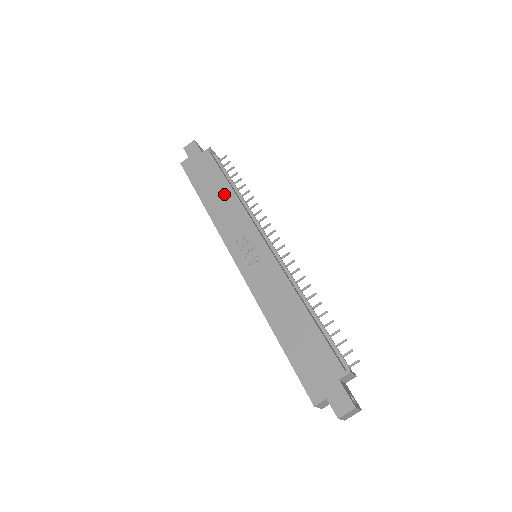
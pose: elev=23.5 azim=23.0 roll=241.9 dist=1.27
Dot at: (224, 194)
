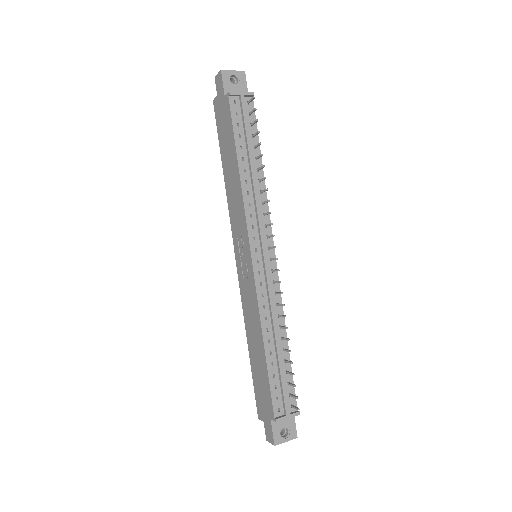
Dot at: (234, 172)
